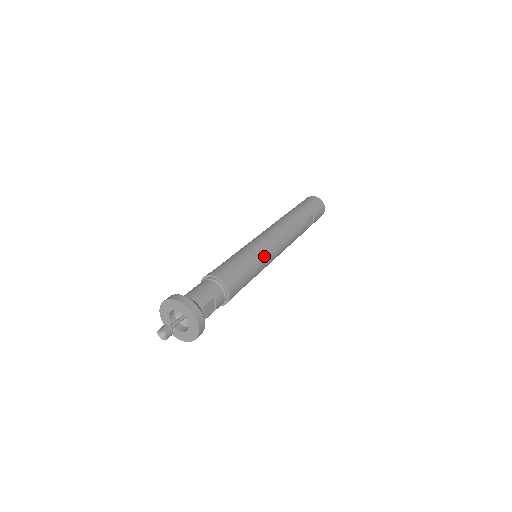
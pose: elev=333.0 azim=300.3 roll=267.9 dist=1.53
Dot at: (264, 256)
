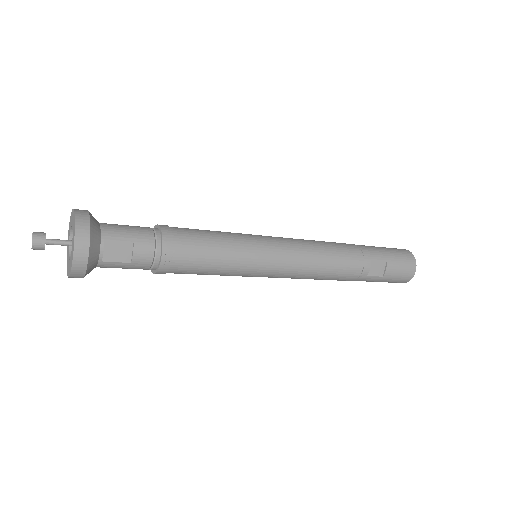
Dot at: (258, 252)
